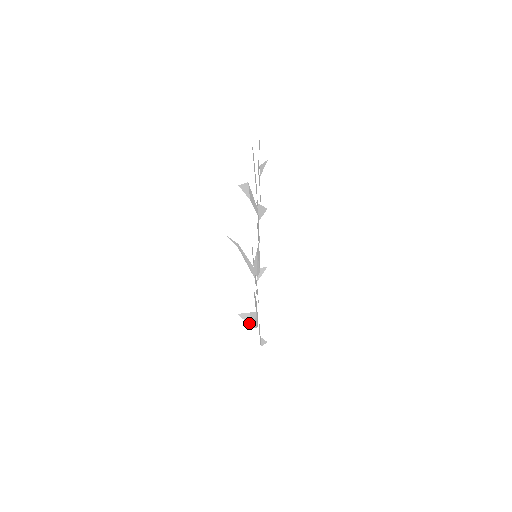
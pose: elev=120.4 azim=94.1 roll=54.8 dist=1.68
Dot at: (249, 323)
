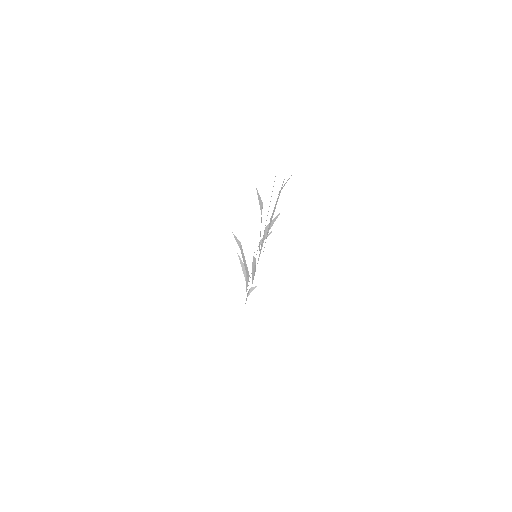
Dot at: (243, 273)
